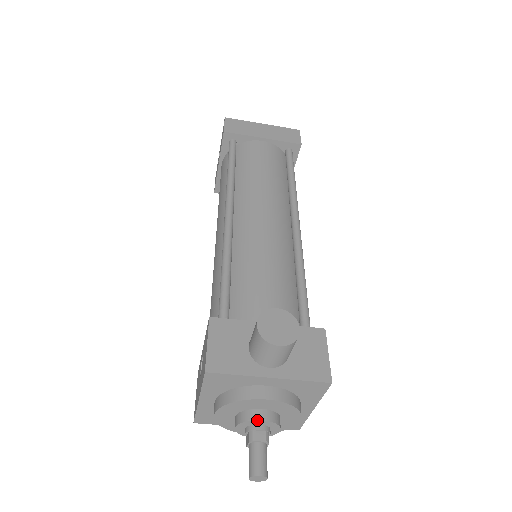
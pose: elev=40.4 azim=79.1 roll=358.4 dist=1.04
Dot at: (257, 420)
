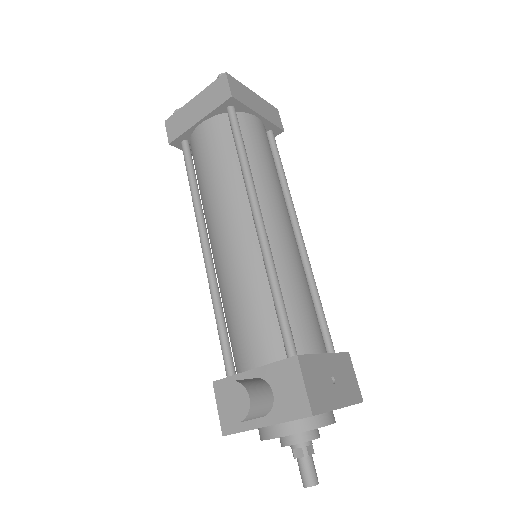
Dot at: occluded
